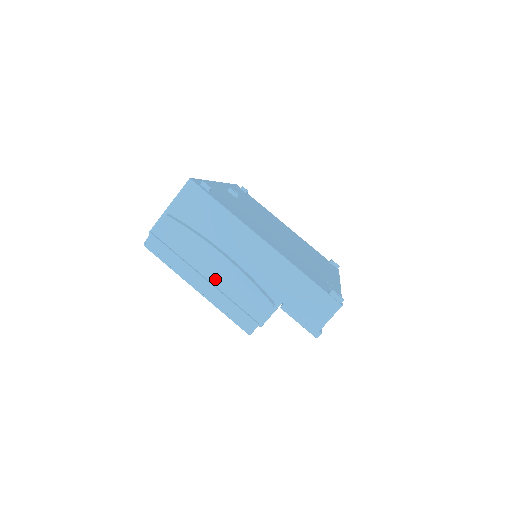
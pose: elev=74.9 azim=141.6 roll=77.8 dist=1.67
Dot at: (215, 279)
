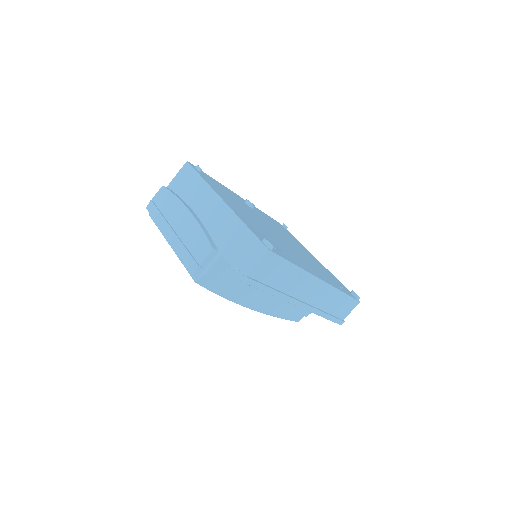
Dot at: (180, 230)
